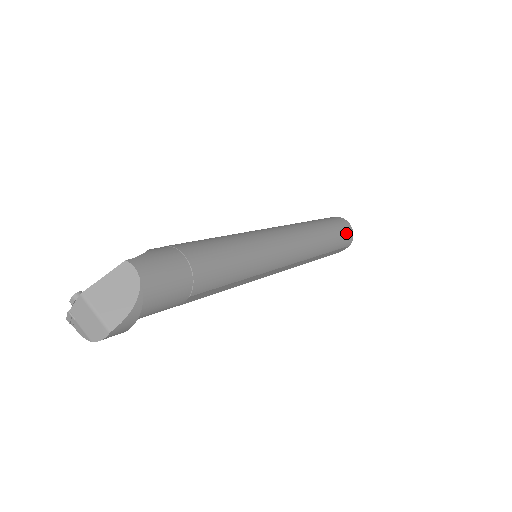
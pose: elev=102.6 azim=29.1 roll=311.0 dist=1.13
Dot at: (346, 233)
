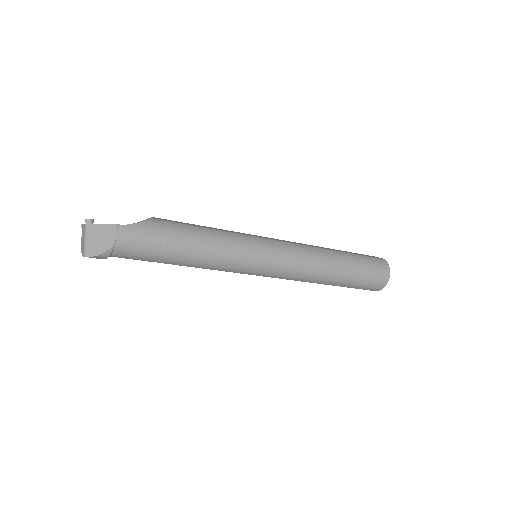
Dot at: (374, 282)
